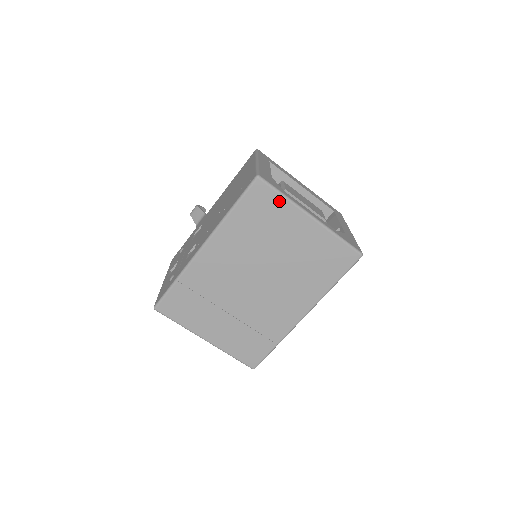
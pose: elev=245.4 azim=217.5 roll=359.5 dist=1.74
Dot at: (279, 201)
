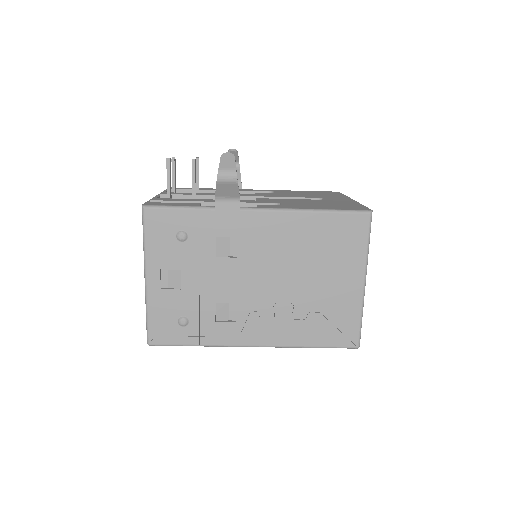
Dot at: occluded
